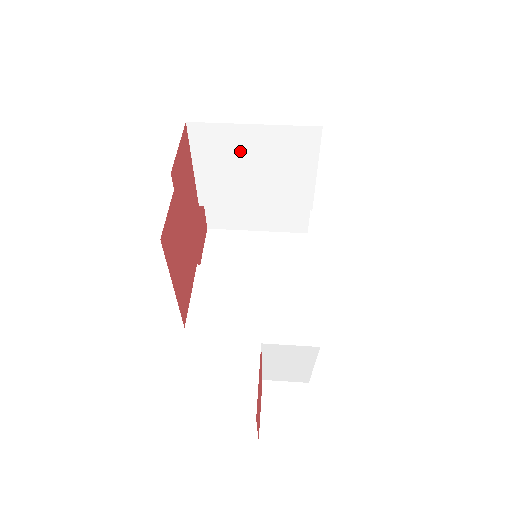
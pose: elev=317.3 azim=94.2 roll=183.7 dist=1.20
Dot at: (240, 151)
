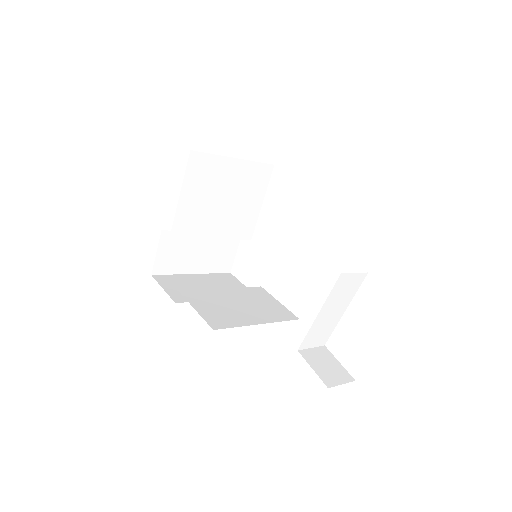
Dot at: (219, 181)
